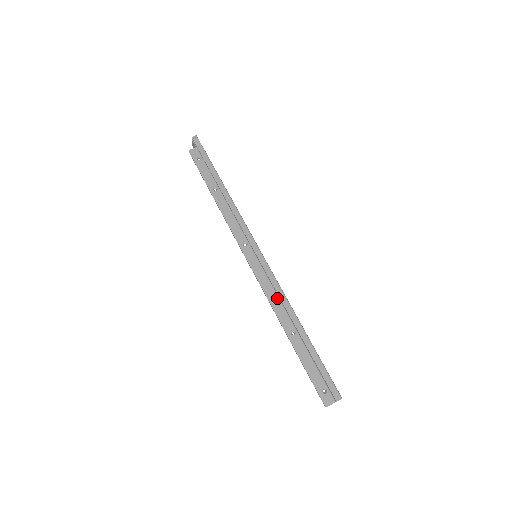
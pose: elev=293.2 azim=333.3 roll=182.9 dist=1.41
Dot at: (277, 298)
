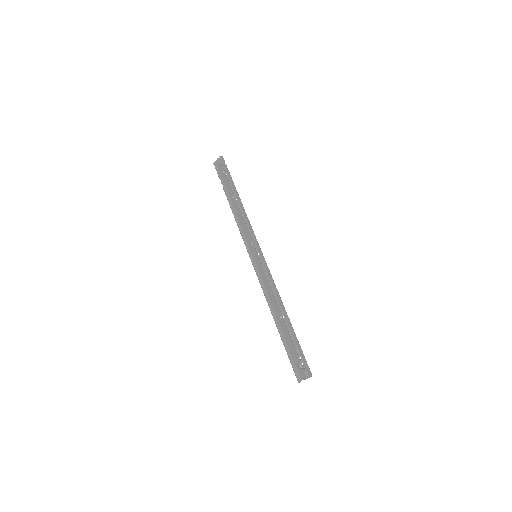
Dot at: (271, 290)
